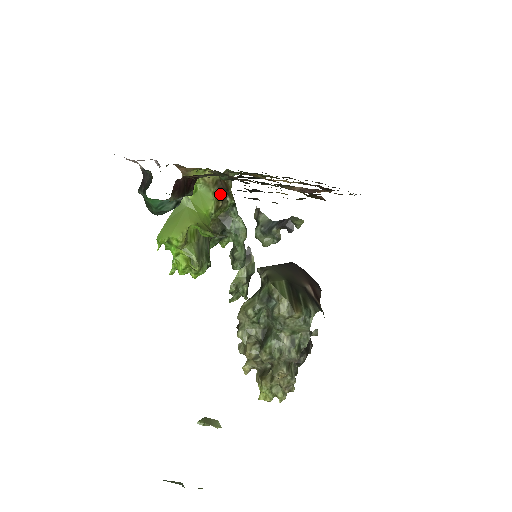
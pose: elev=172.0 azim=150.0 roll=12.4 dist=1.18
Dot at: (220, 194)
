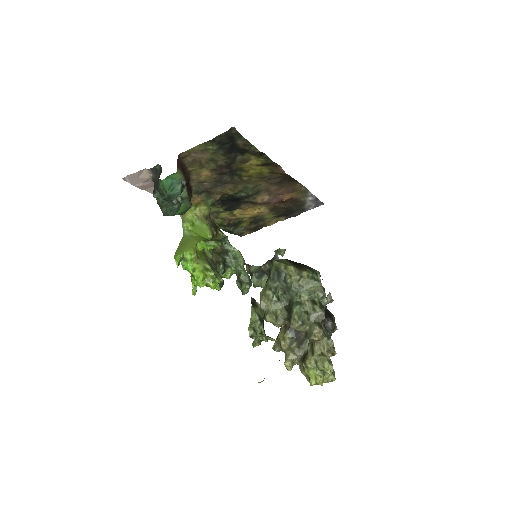
Dot at: (212, 226)
